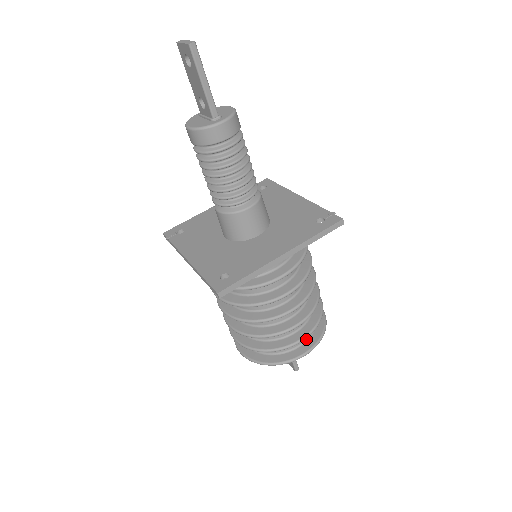
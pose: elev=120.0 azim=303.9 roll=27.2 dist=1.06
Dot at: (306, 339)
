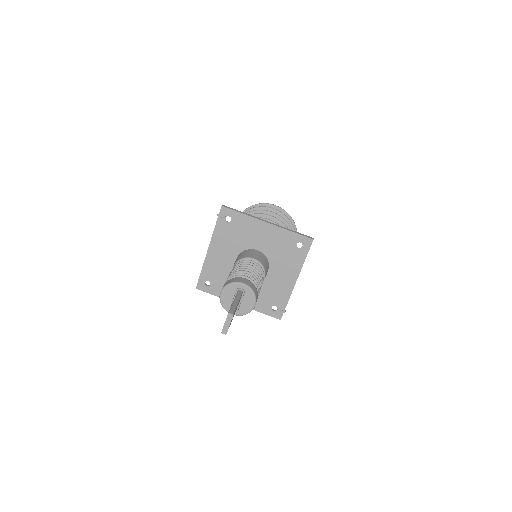
Dot at: occluded
